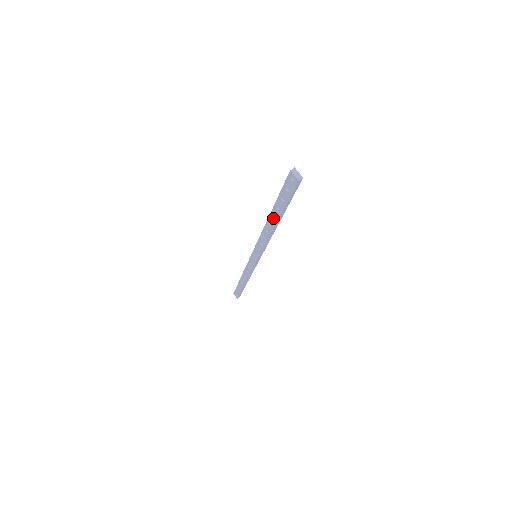
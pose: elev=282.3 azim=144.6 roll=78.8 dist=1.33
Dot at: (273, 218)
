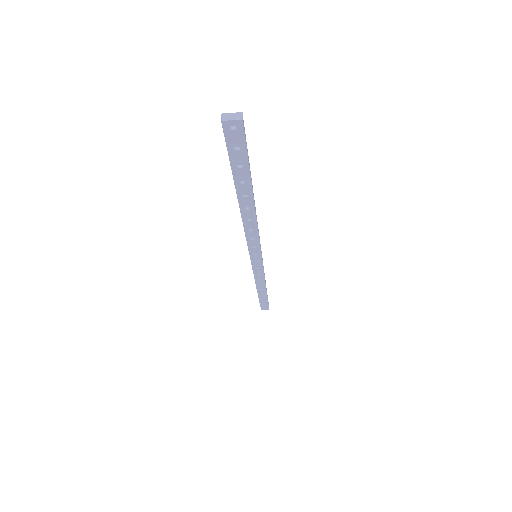
Dot at: (245, 199)
